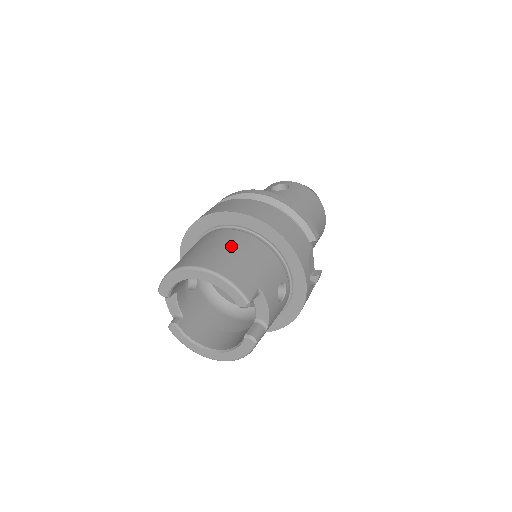
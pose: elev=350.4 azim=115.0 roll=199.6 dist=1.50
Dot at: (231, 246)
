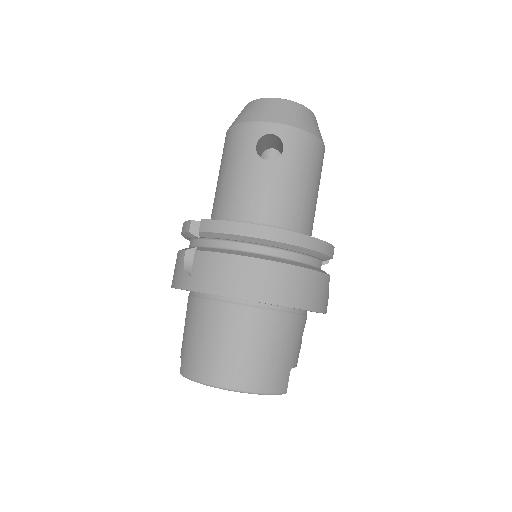
Dot at: (255, 342)
